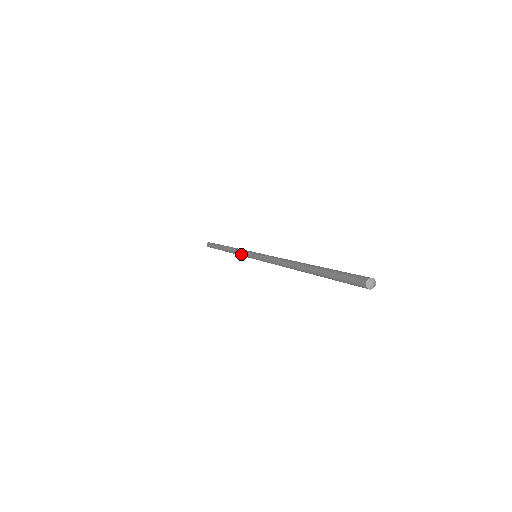
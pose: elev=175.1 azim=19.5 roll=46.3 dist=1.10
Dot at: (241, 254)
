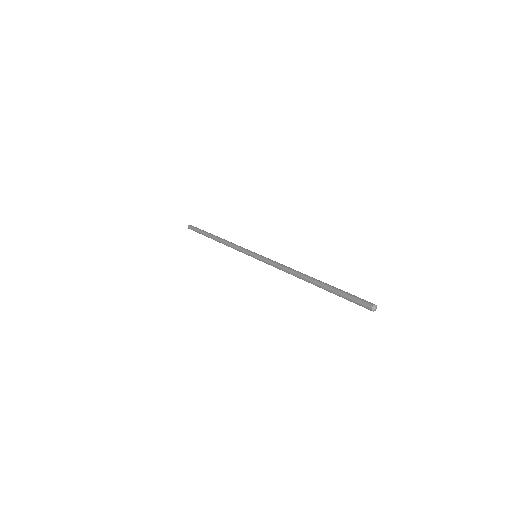
Dot at: (238, 250)
